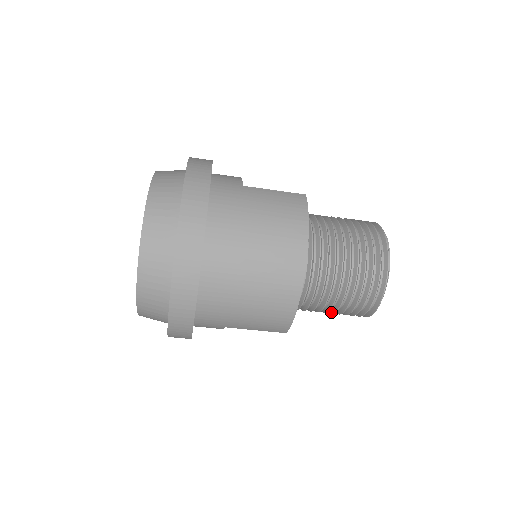
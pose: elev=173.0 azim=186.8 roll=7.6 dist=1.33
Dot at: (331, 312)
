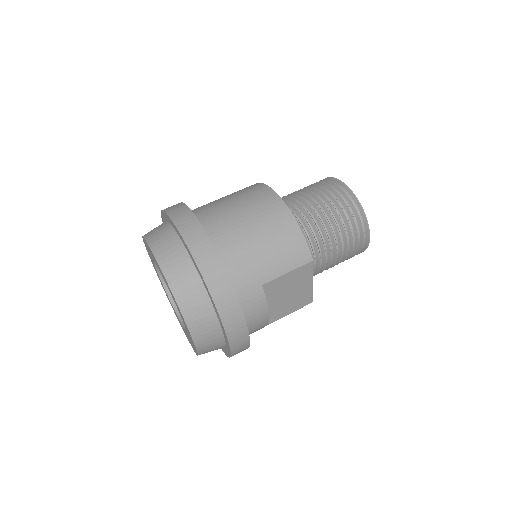
Dot at: (340, 244)
